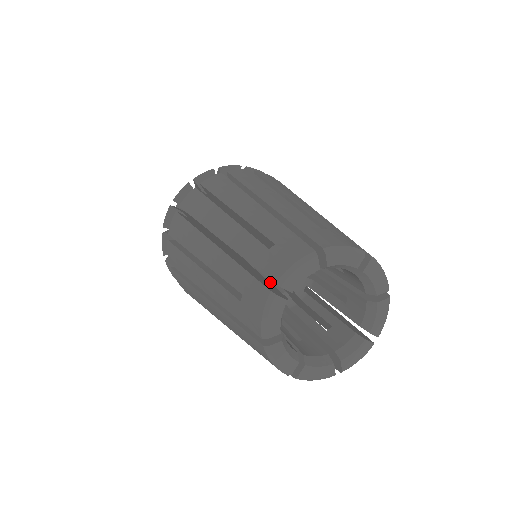
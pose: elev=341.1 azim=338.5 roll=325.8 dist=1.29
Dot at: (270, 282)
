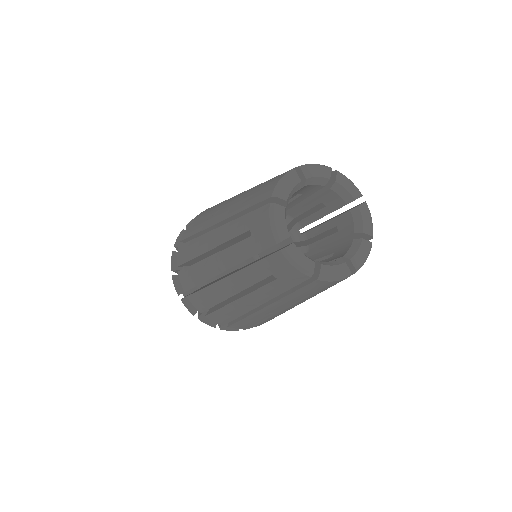
Dot at: occluded
